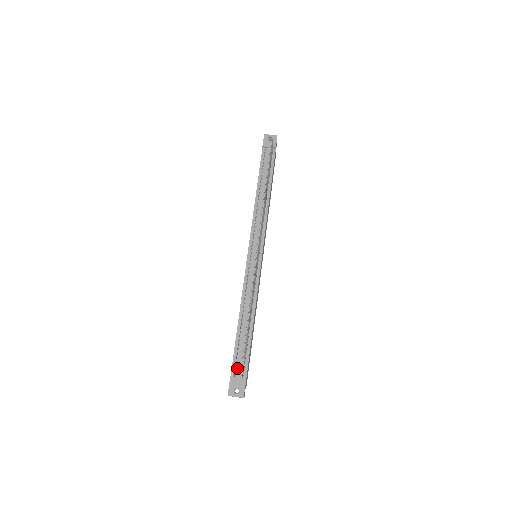
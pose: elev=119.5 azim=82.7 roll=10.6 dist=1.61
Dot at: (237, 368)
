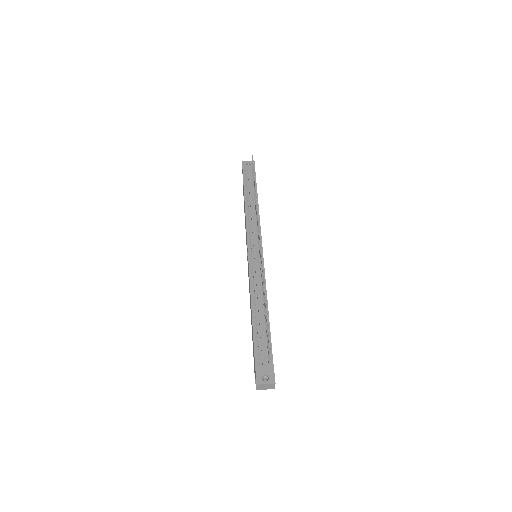
Dot at: (261, 356)
